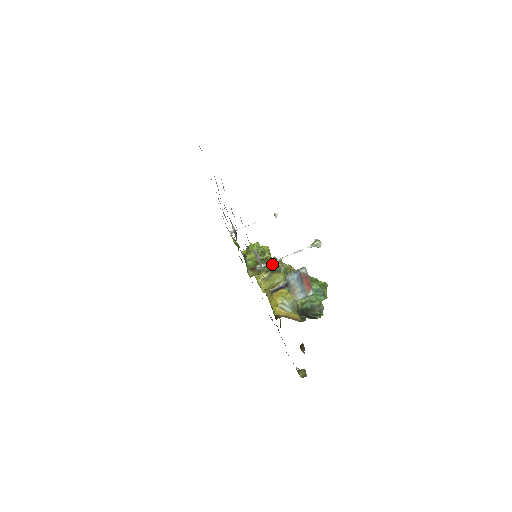
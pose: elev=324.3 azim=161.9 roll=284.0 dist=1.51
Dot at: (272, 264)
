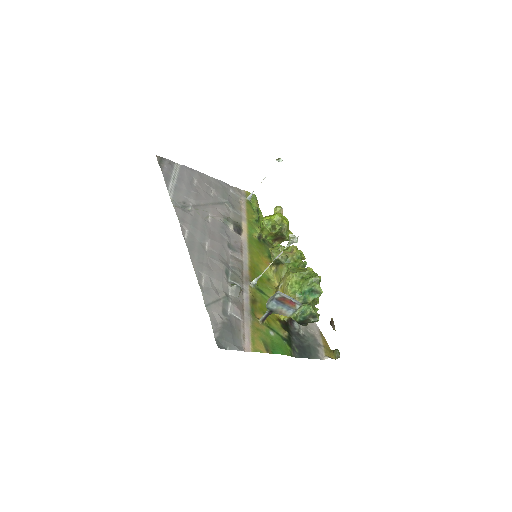
Dot at: (273, 258)
